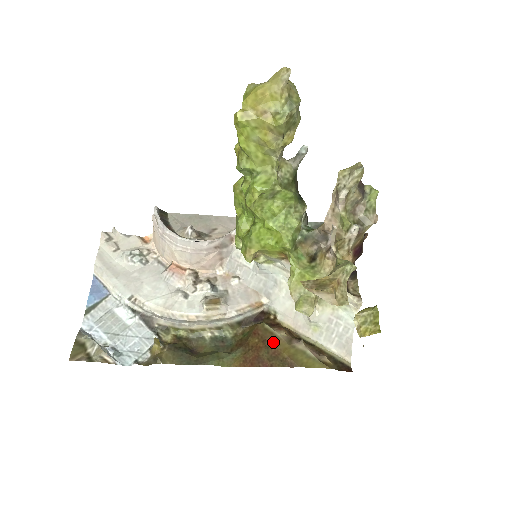
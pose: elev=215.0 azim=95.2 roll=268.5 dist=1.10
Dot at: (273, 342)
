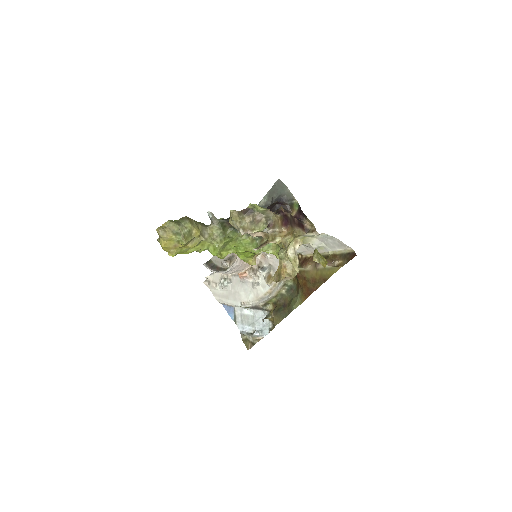
Dot at: (308, 276)
